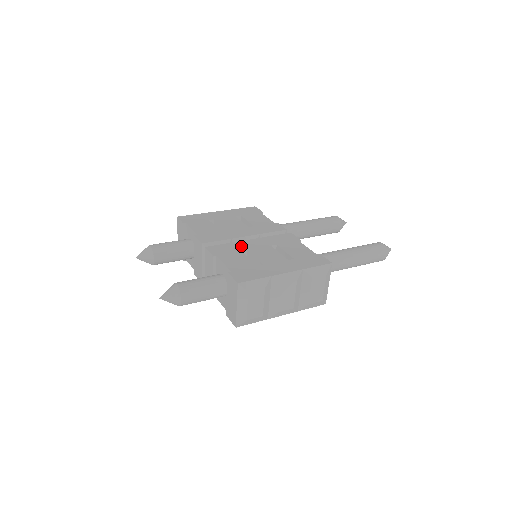
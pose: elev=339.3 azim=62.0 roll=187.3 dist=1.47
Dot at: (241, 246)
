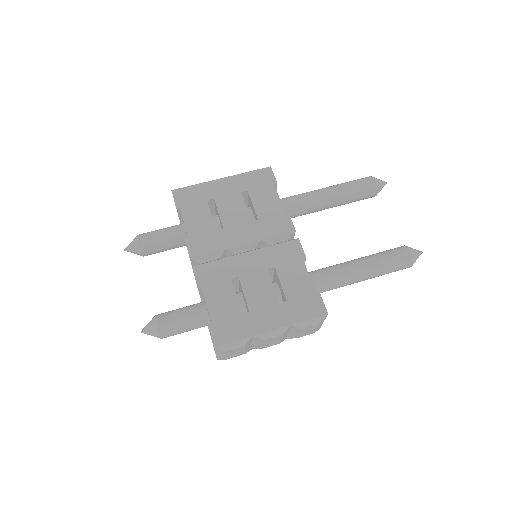
Dot at: (233, 268)
